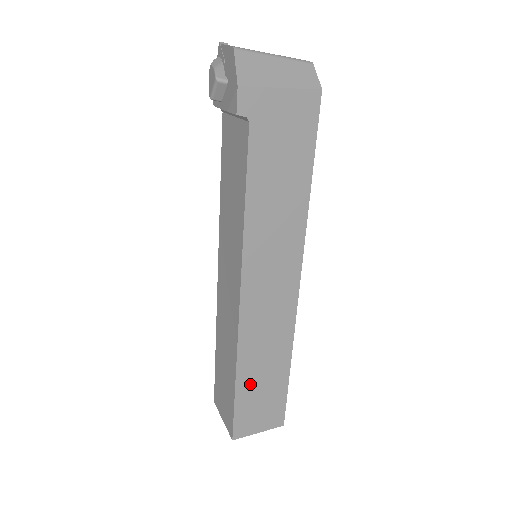
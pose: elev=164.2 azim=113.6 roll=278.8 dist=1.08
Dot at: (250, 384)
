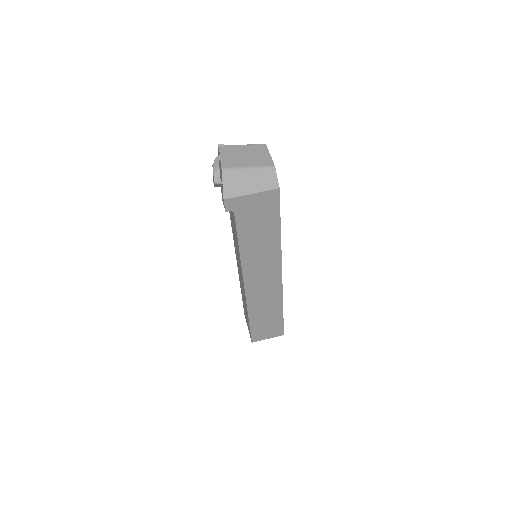
Dot at: (258, 319)
